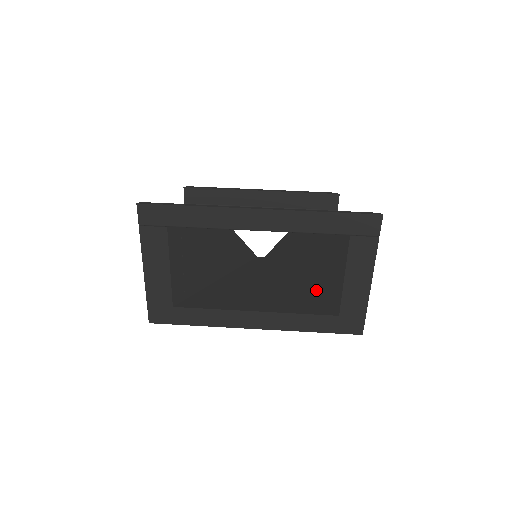
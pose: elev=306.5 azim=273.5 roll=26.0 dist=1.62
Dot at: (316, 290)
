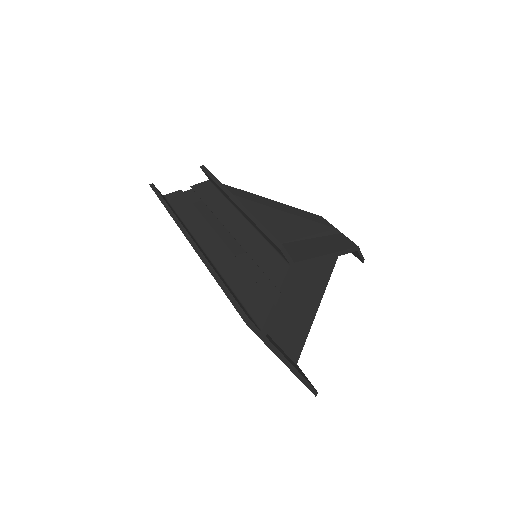
Dot at: occluded
